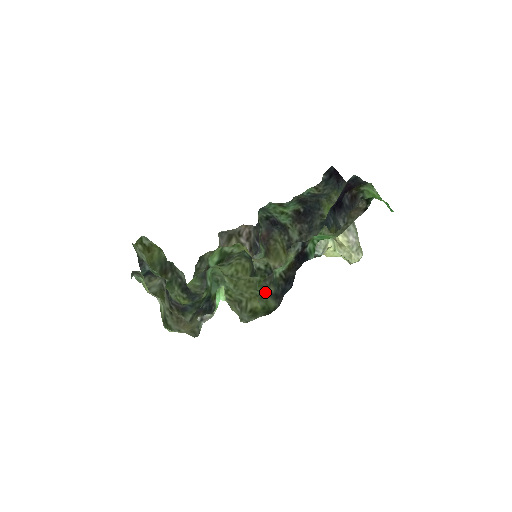
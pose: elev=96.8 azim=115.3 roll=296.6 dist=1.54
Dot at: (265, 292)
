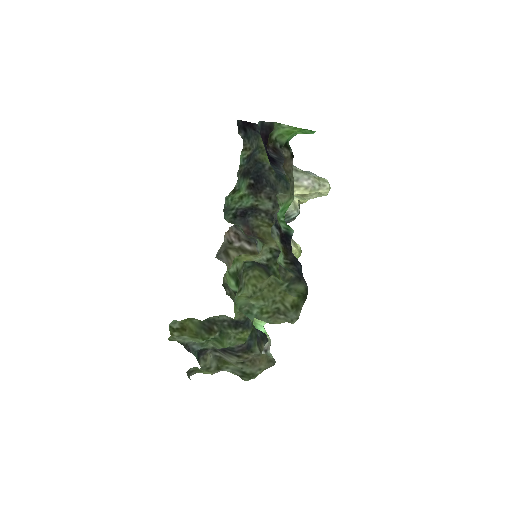
Dot at: (288, 282)
